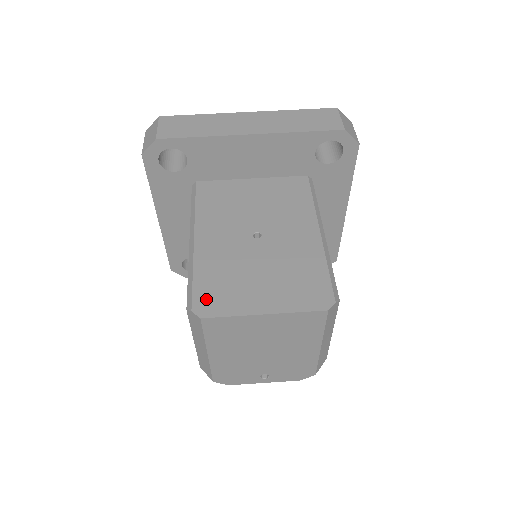
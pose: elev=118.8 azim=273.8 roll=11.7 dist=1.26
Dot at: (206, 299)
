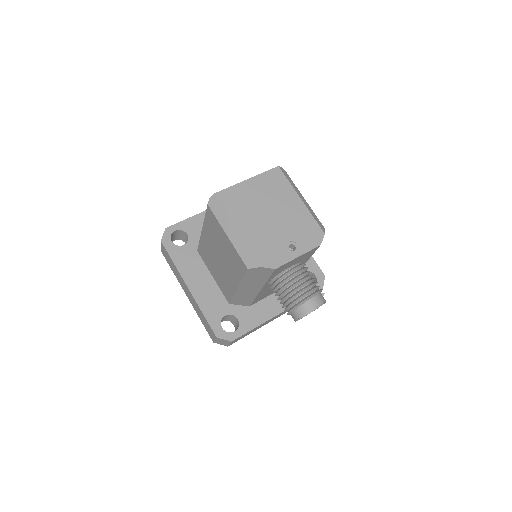
Dot at: occluded
